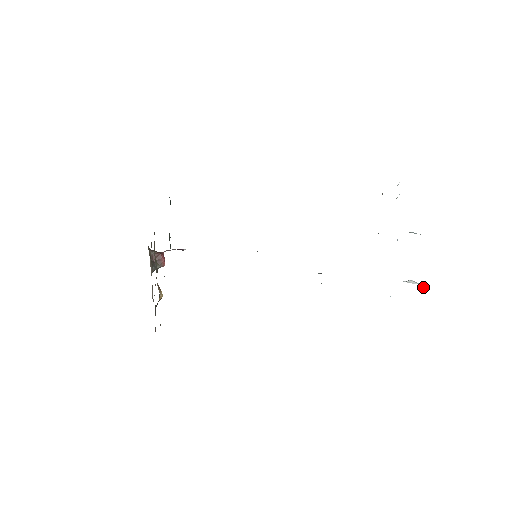
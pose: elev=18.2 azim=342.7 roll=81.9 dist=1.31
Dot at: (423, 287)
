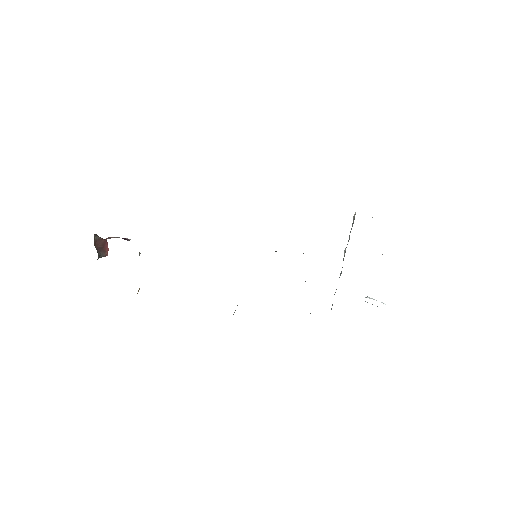
Dot at: (384, 303)
